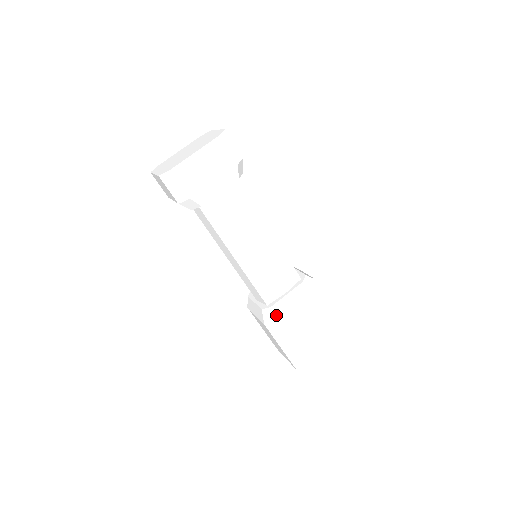
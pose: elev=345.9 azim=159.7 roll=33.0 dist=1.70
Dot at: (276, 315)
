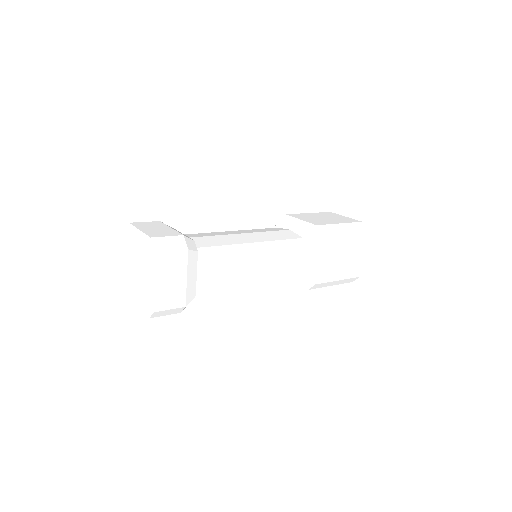
Dot at: (311, 280)
